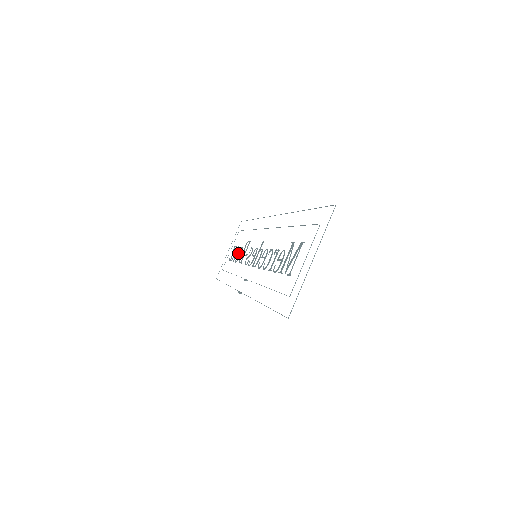
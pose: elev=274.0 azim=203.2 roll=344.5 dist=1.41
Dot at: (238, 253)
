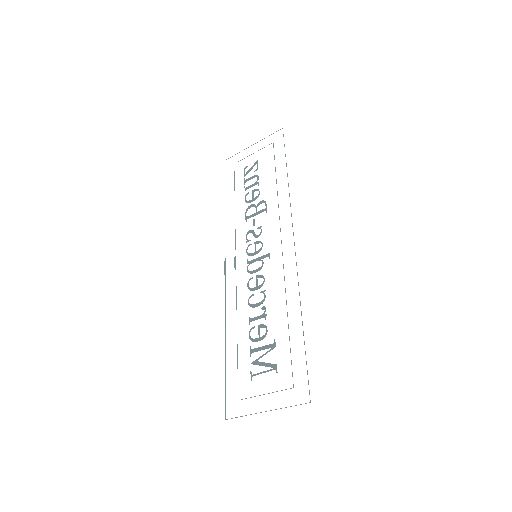
Dot at: (253, 191)
